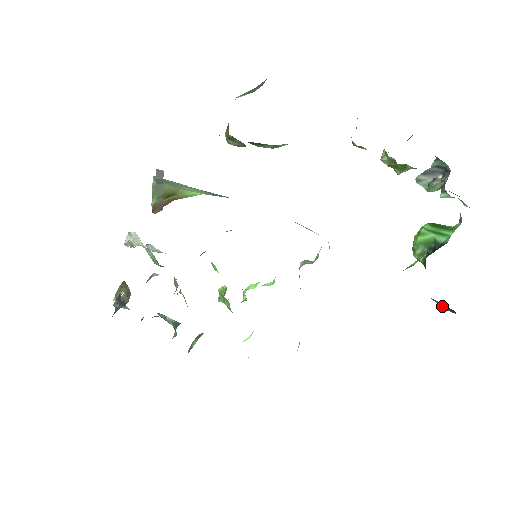
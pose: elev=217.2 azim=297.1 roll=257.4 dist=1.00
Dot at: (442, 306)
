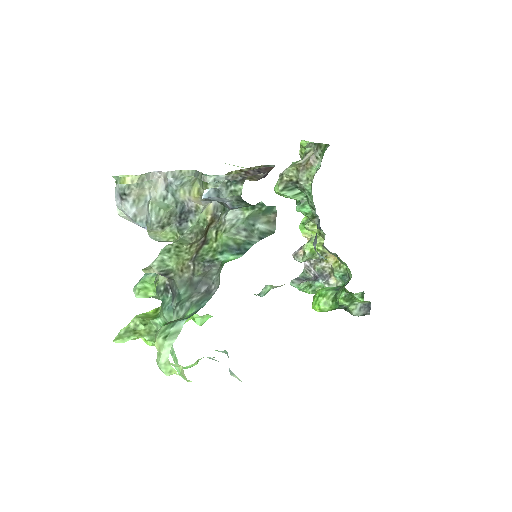
Dot at: (358, 312)
